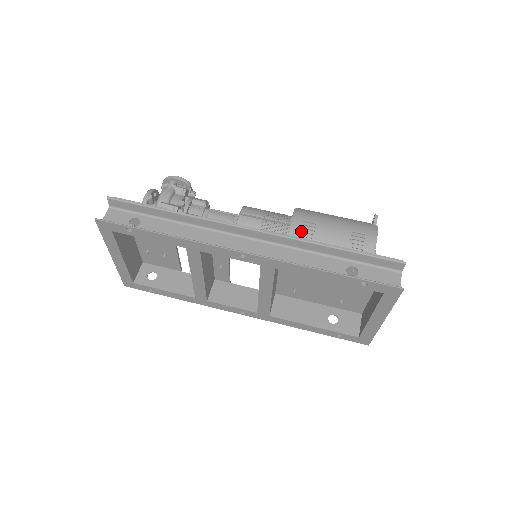
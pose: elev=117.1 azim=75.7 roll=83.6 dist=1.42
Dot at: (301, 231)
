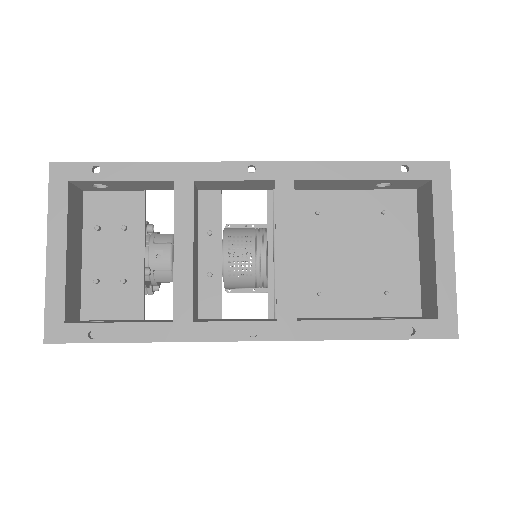
Dot at: occluded
